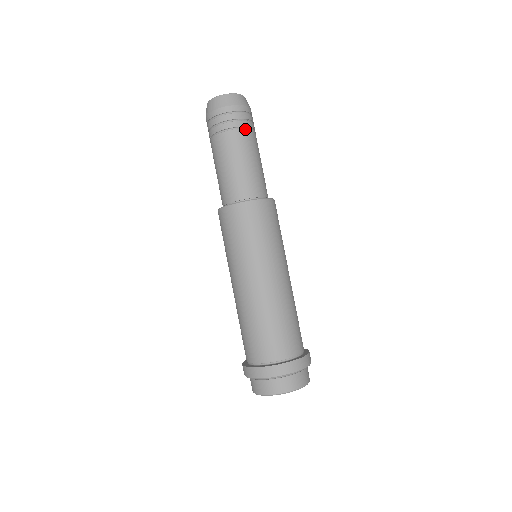
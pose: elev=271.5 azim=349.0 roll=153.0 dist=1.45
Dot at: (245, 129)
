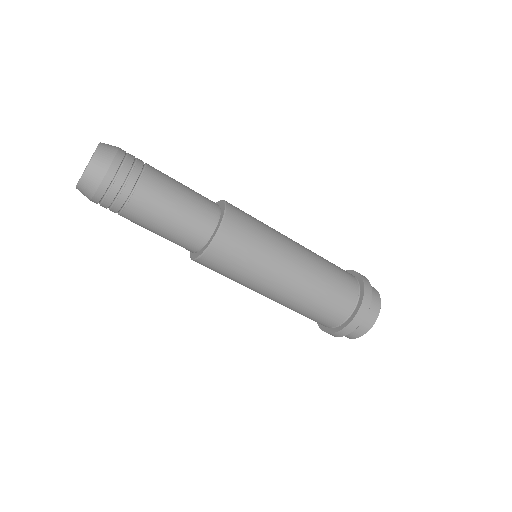
Dot at: (127, 206)
